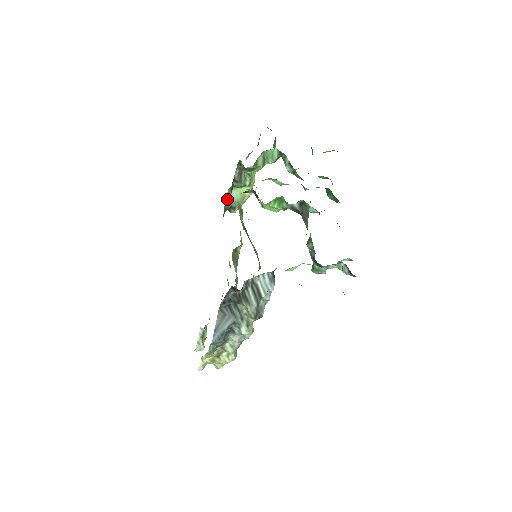
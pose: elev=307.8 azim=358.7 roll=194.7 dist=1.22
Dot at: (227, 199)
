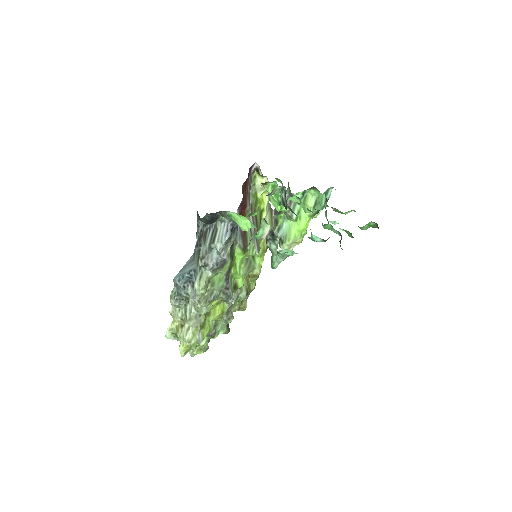
Dot at: (279, 227)
